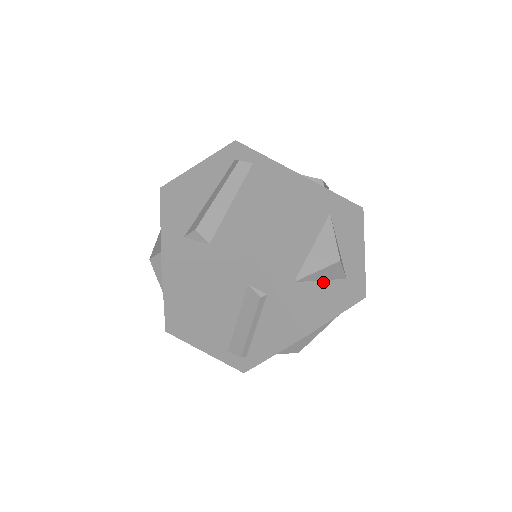
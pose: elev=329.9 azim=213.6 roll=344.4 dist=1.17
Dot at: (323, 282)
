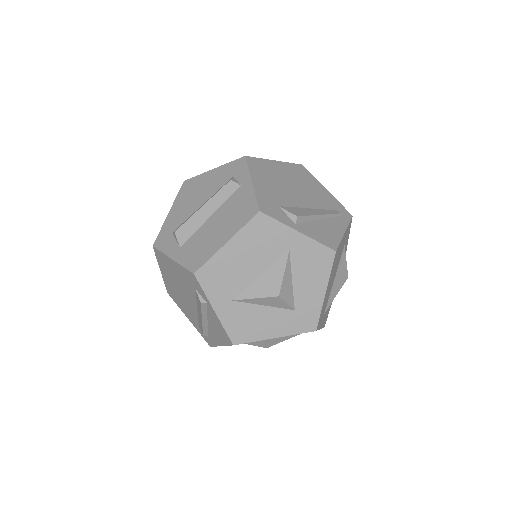
Dot at: (265, 307)
